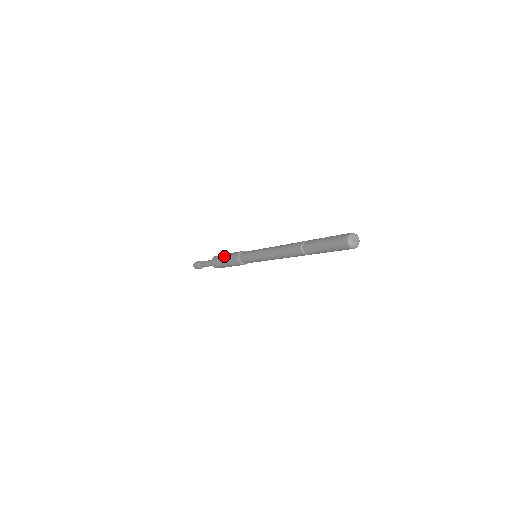
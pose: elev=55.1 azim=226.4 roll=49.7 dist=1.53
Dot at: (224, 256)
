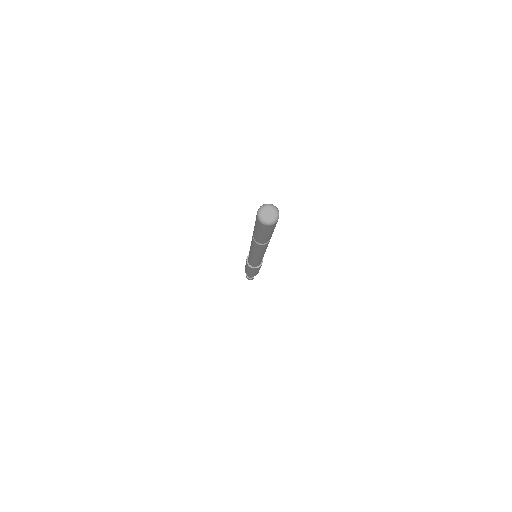
Dot at: occluded
